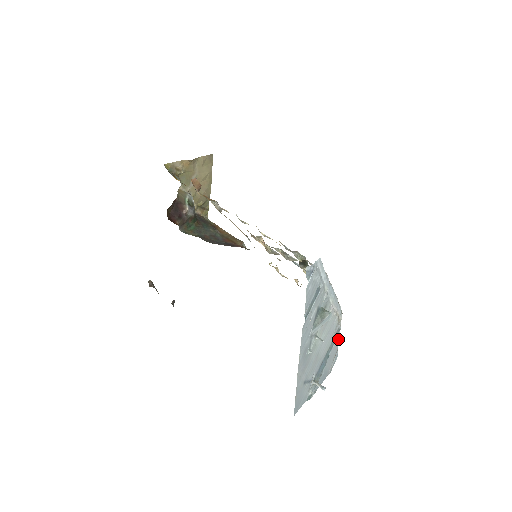
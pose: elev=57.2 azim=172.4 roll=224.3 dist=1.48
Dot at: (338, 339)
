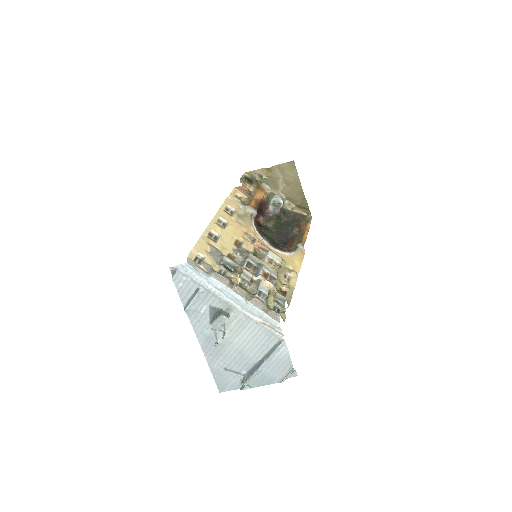
Dot at: (287, 353)
